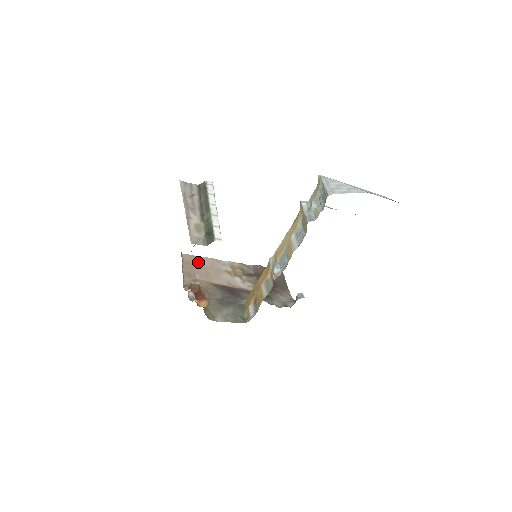
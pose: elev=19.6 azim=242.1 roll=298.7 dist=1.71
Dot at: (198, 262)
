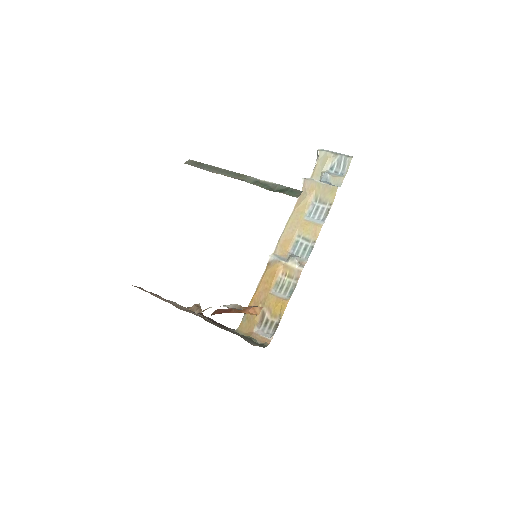
Dot at: occluded
